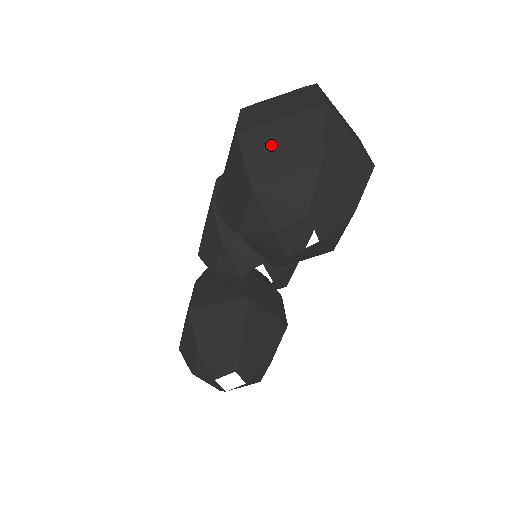
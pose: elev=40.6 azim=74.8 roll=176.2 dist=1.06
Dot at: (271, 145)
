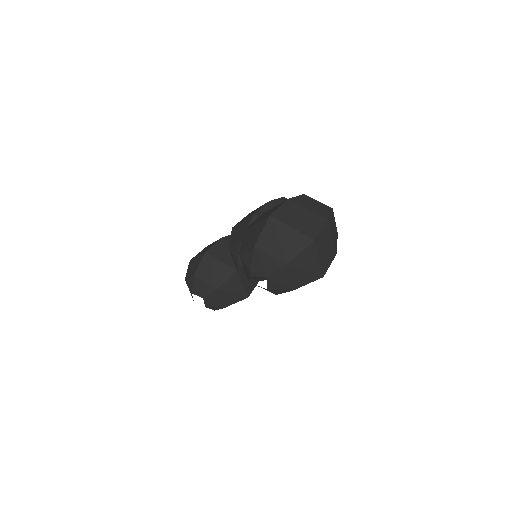
Dot at: (277, 236)
